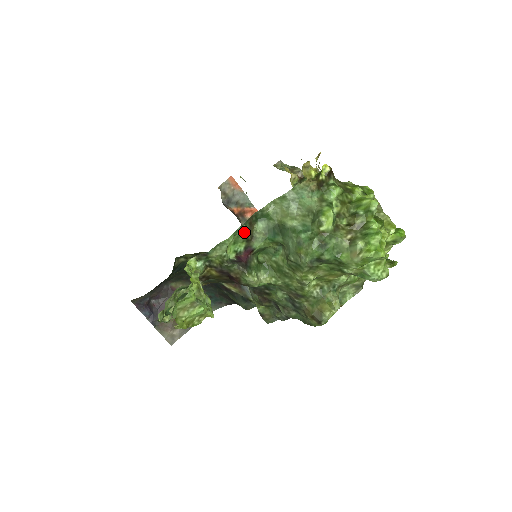
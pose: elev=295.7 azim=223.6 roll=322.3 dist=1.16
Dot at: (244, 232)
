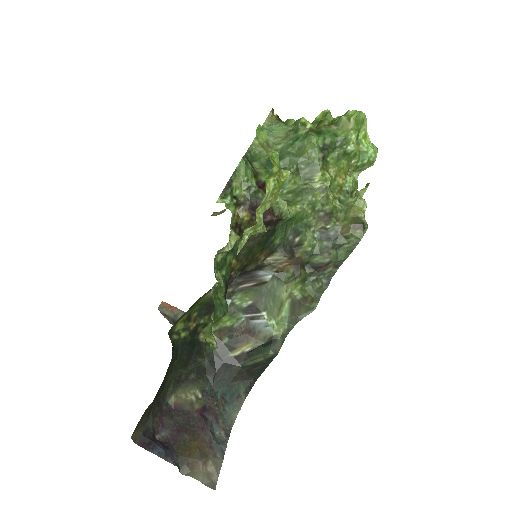
Dot at: (248, 164)
